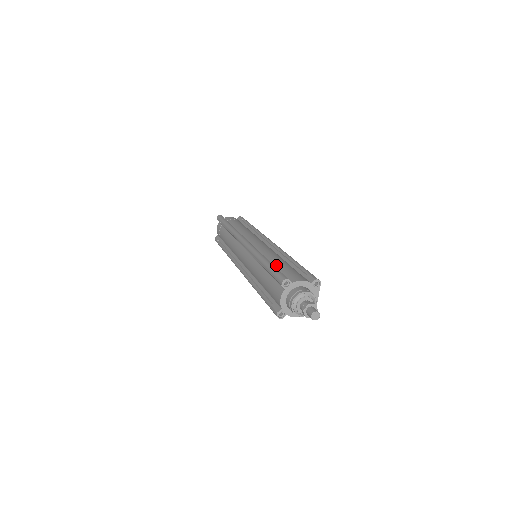
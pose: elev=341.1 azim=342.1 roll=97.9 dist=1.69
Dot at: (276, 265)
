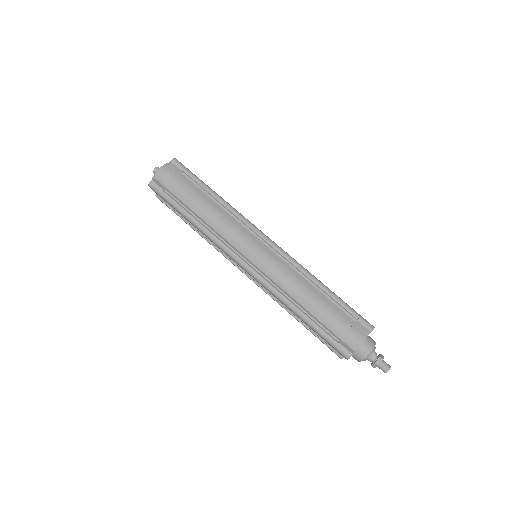
Dot at: (317, 316)
